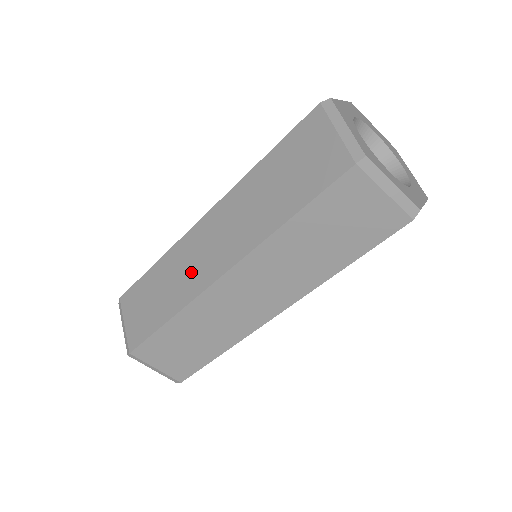
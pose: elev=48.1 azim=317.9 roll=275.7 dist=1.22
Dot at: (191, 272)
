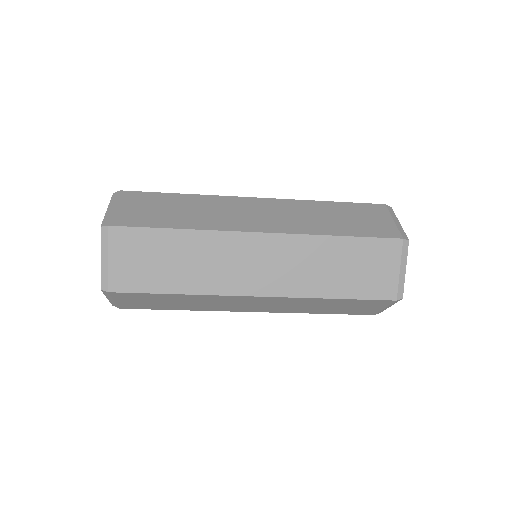
Dot at: (228, 216)
